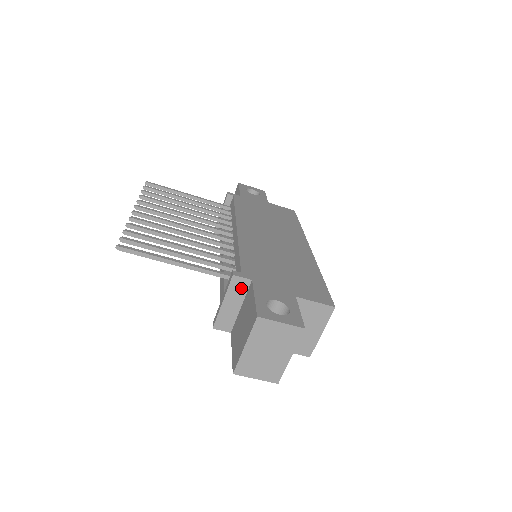
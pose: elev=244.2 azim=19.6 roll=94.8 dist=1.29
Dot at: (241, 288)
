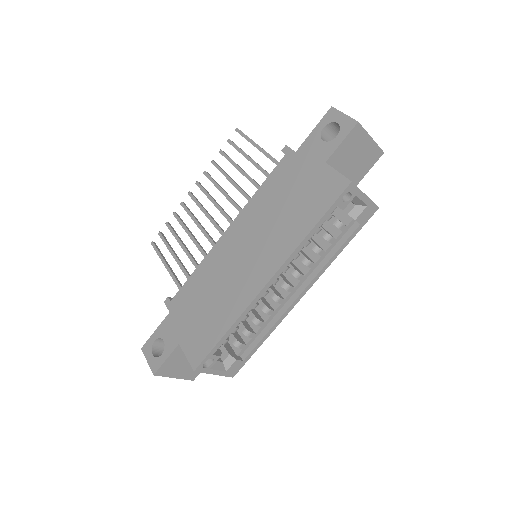
Dot at: occluded
